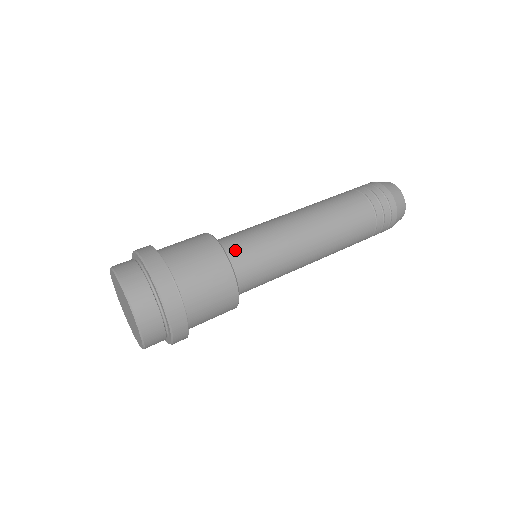
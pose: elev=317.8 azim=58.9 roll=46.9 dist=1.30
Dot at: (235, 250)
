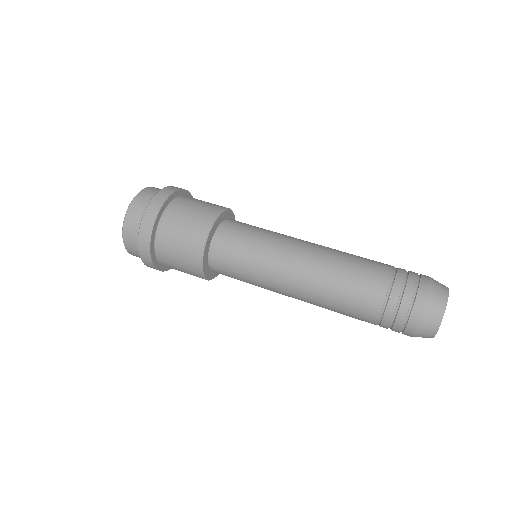
Dot at: (235, 222)
